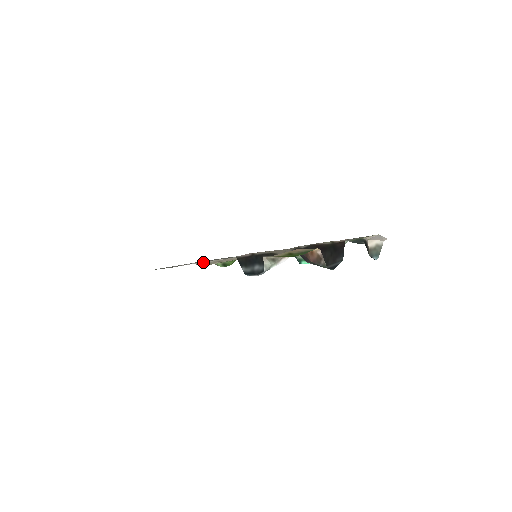
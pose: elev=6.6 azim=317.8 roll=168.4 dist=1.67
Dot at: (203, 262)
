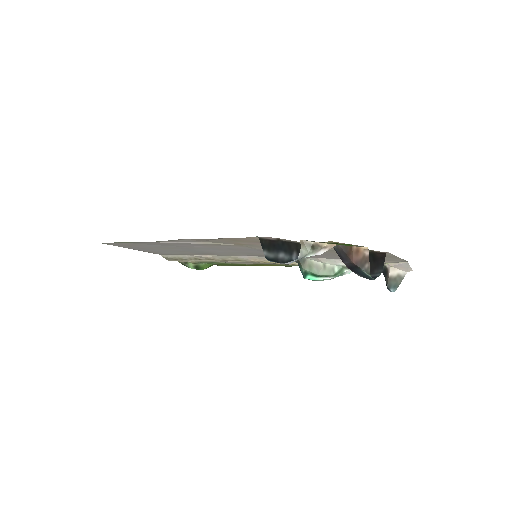
Dot at: (176, 256)
